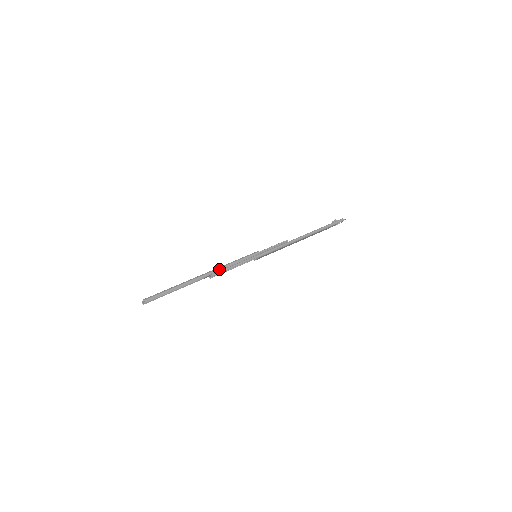
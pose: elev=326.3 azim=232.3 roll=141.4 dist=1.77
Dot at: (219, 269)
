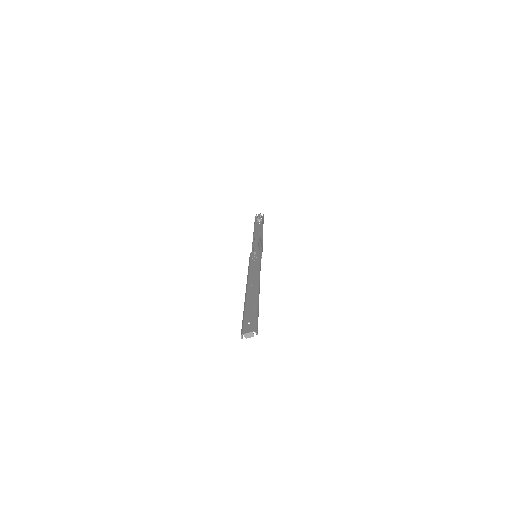
Dot at: occluded
